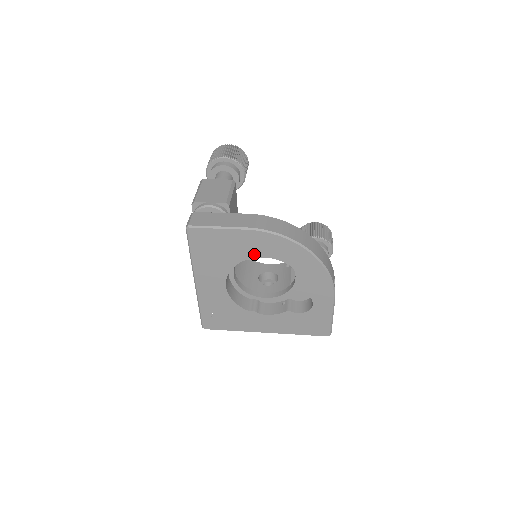
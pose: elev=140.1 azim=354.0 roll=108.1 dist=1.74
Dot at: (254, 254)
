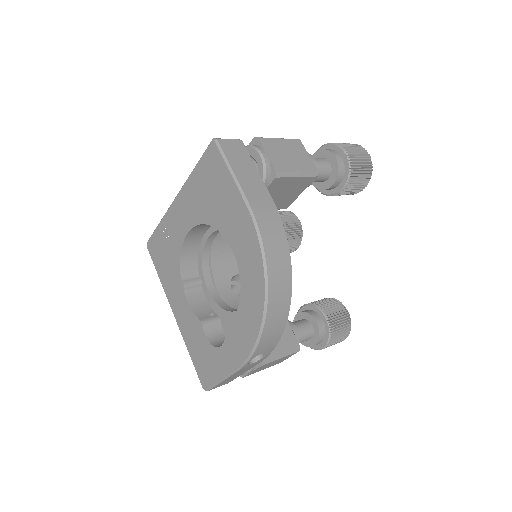
Dot at: (230, 236)
